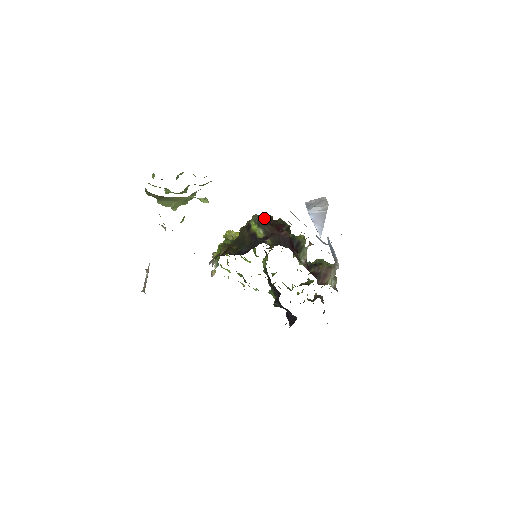
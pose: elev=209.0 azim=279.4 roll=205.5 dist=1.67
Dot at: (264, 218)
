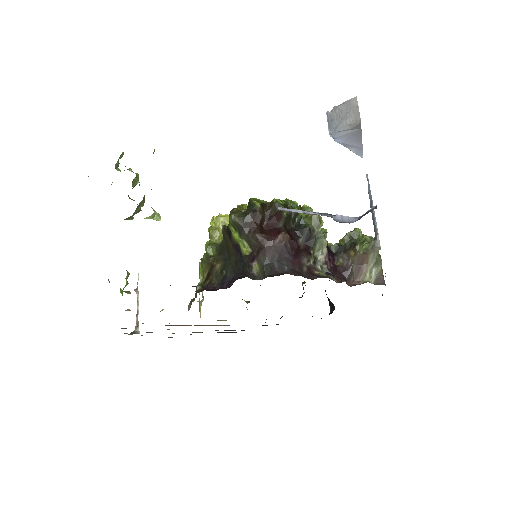
Dot at: (245, 219)
